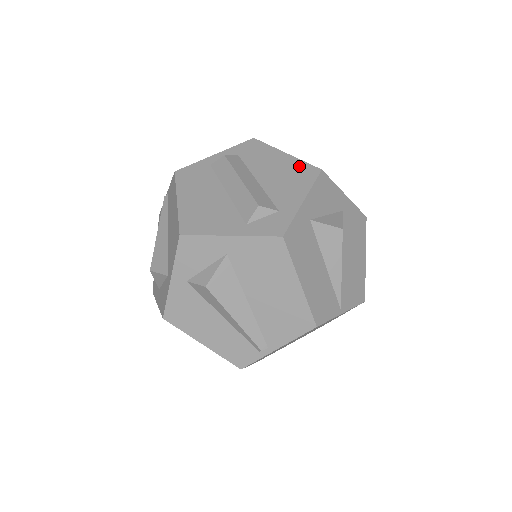
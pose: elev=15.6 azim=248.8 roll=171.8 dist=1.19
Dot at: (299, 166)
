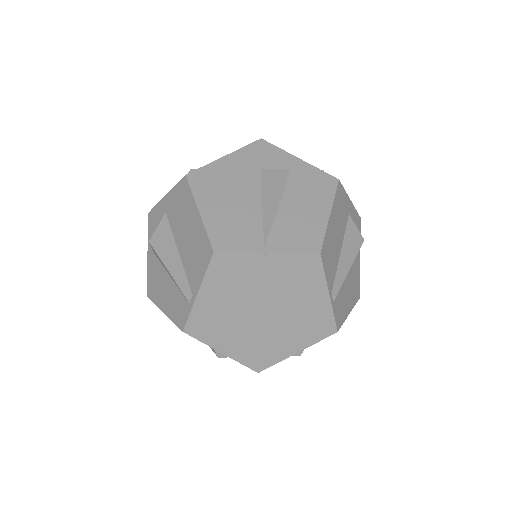
Dot at: occluded
